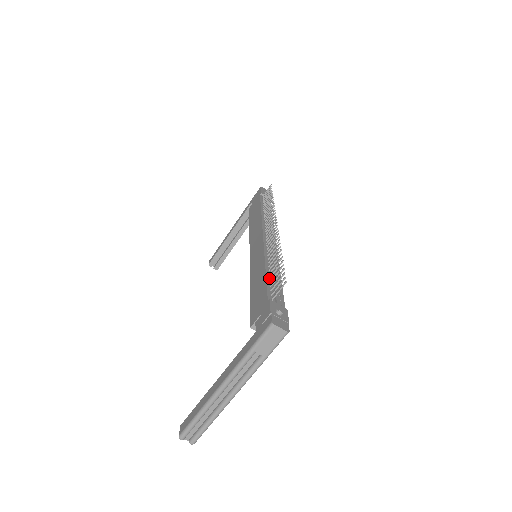
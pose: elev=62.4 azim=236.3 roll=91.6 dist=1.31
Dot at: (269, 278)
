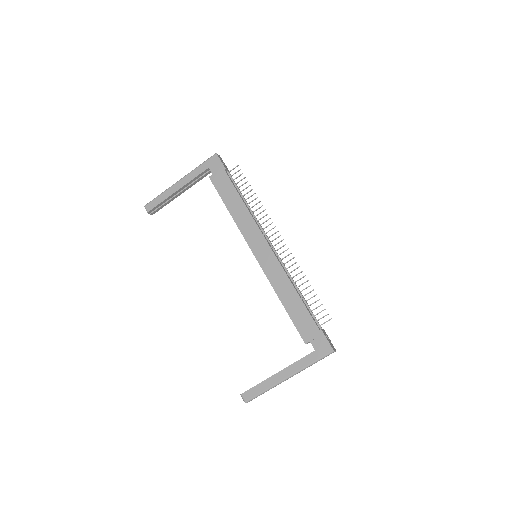
Dot at: (304, 303)
